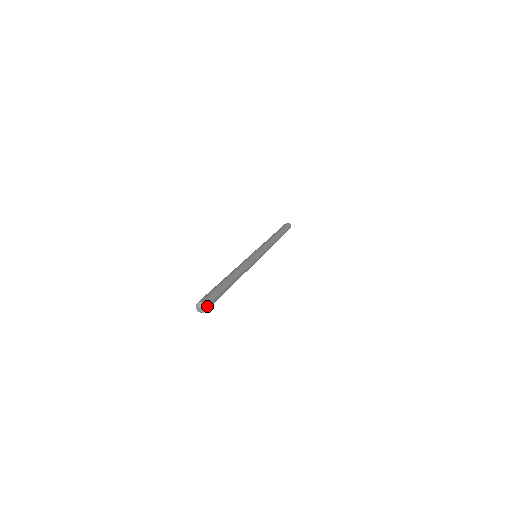
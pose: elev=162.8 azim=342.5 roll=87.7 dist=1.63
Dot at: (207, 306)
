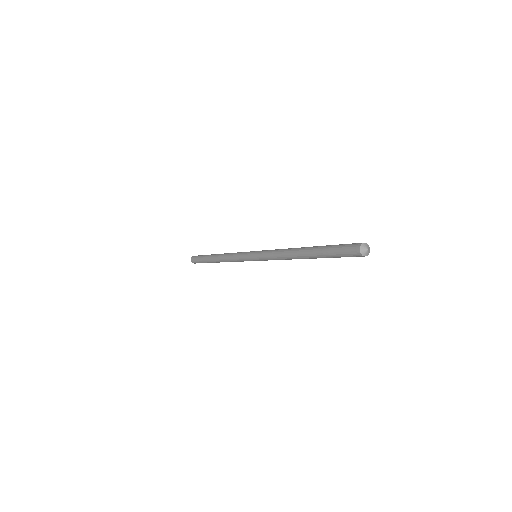
Dot at: (367, 245)
